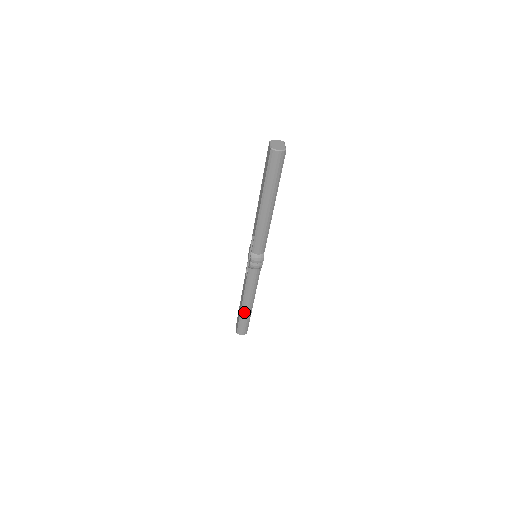
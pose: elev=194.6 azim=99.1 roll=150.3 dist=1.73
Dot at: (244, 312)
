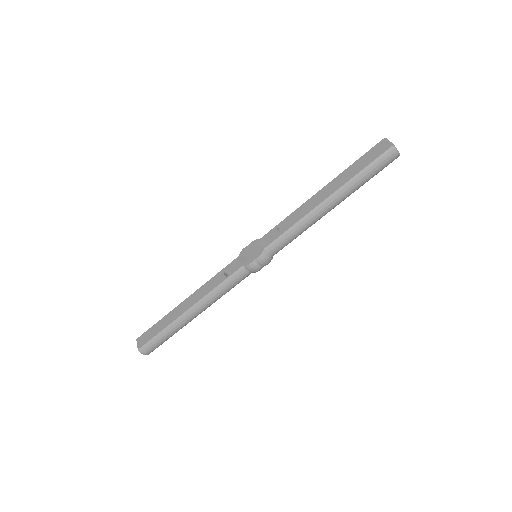
Dot at: (180, 323)
